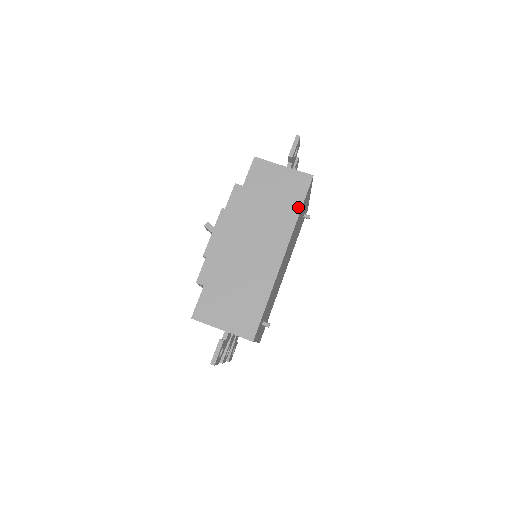
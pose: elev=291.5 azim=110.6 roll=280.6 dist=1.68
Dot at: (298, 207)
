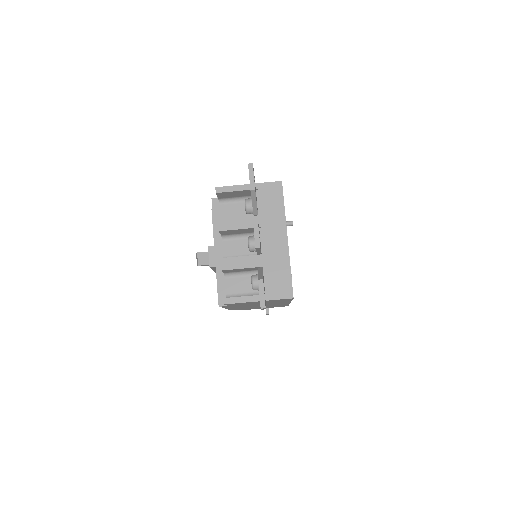
Dot at: occluded
